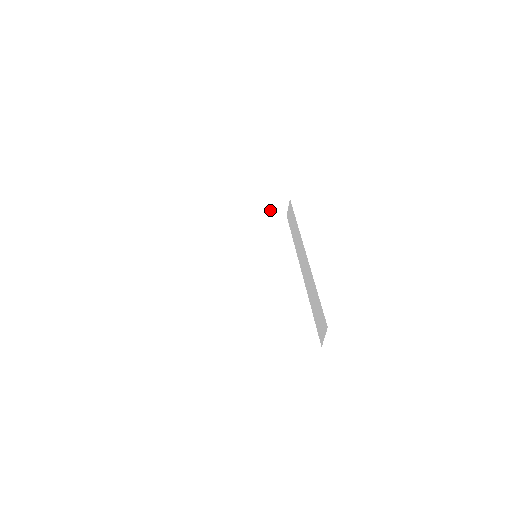
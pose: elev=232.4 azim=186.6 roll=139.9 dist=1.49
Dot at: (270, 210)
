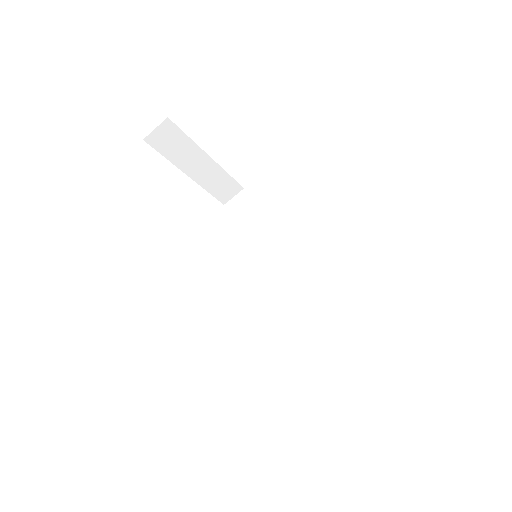
Dot at: (217, 190)
